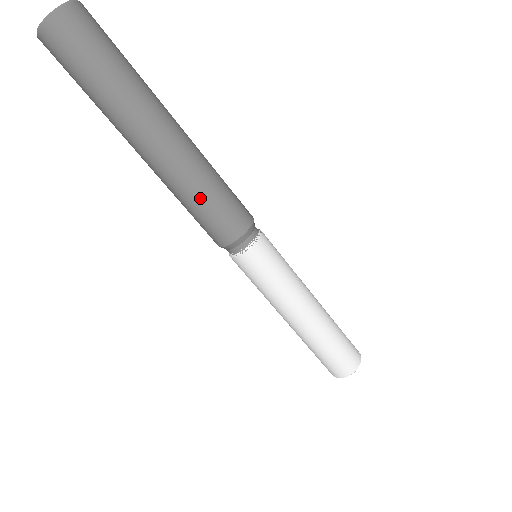
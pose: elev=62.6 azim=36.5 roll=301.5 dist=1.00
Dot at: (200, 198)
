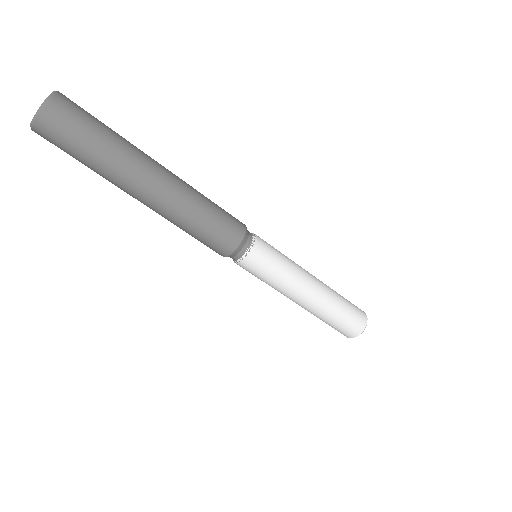
Dot at: (186, 232)
